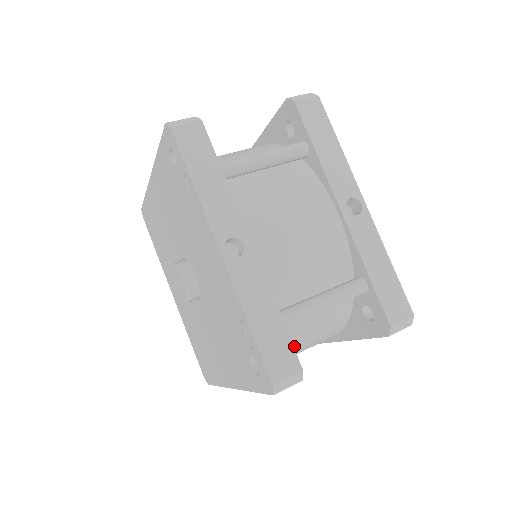
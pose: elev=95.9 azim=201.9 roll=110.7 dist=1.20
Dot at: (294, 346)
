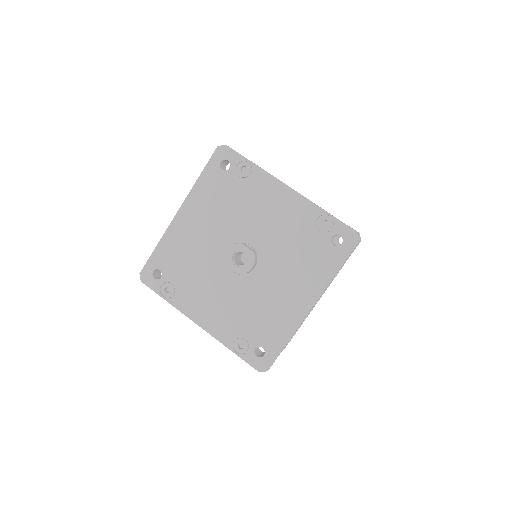
Dot at: occluded
